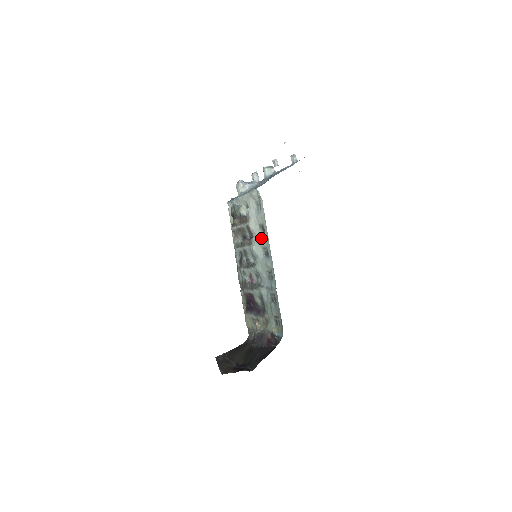
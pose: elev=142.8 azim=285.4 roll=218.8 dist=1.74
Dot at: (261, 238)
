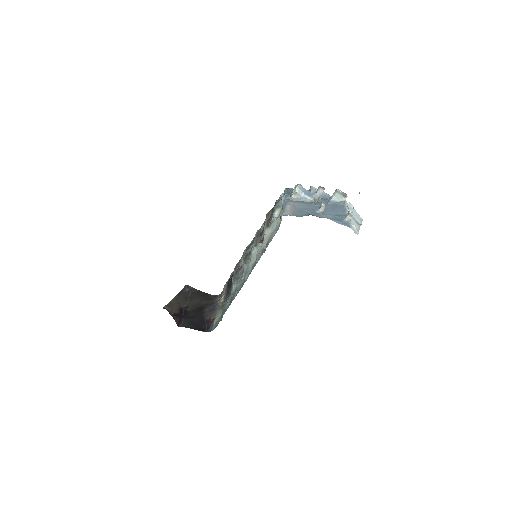
Dot at: (260, 252)
